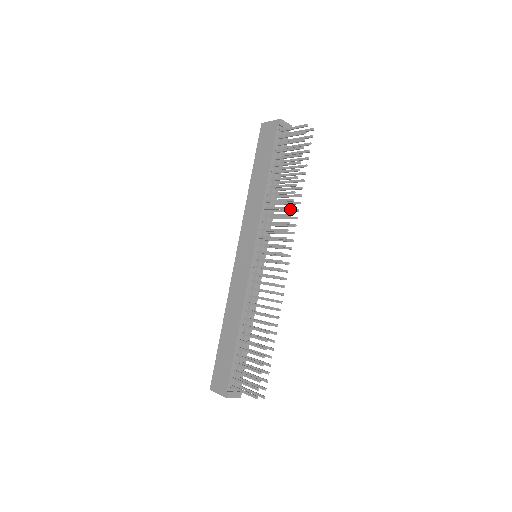
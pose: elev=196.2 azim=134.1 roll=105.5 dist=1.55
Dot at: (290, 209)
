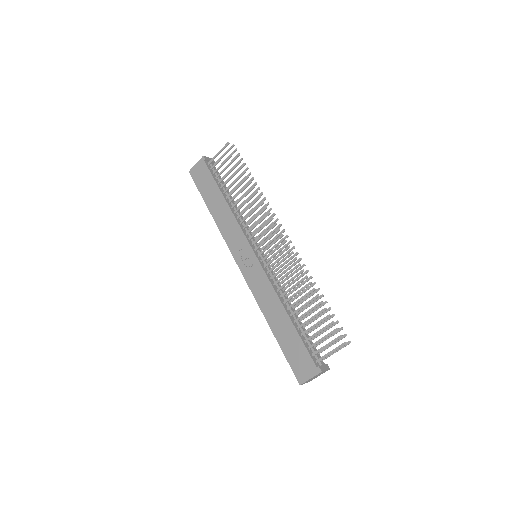
Dot at: (258, 203)
